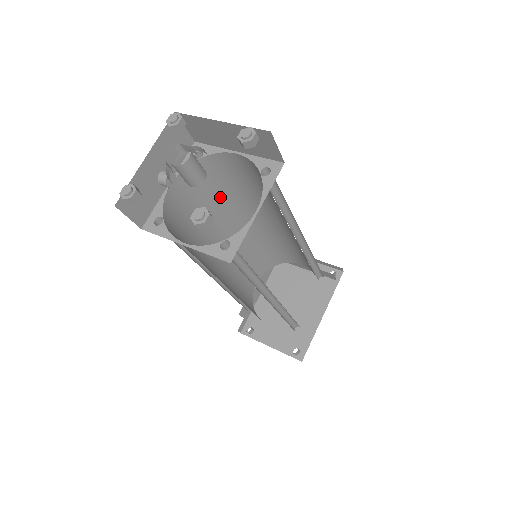
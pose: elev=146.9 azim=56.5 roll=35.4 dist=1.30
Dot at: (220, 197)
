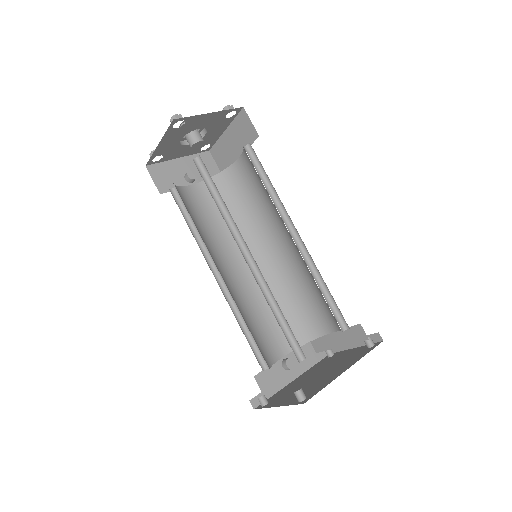
Dot at: (237, 217)
